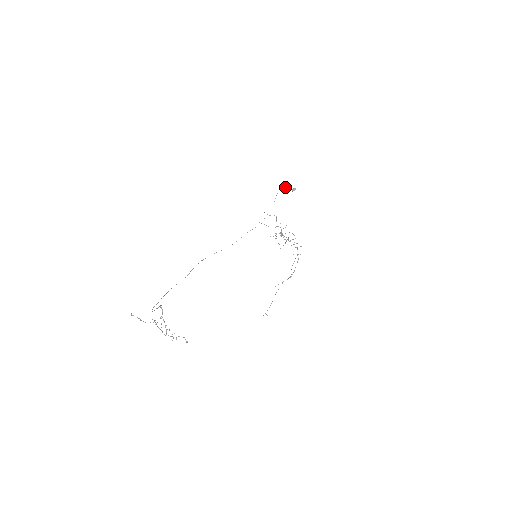
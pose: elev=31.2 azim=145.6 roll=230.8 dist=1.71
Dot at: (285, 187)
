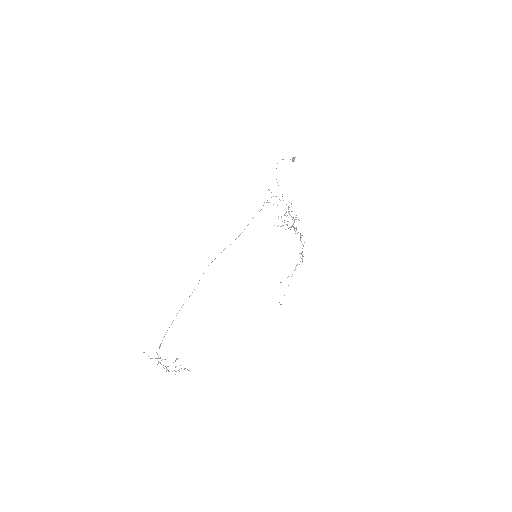
Dot at: (283, 159)
